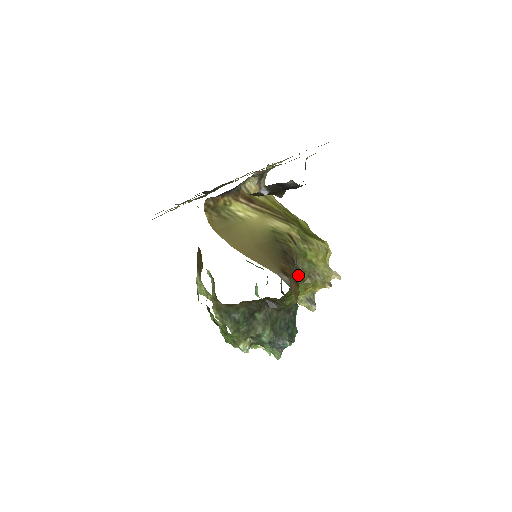
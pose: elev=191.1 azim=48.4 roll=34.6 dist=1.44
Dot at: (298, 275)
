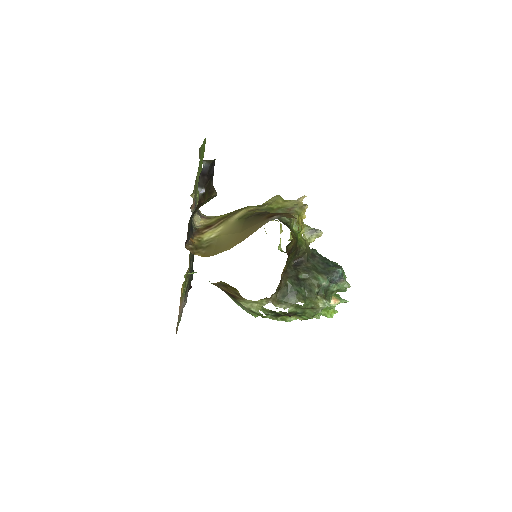
Dot at: (283, 219)
